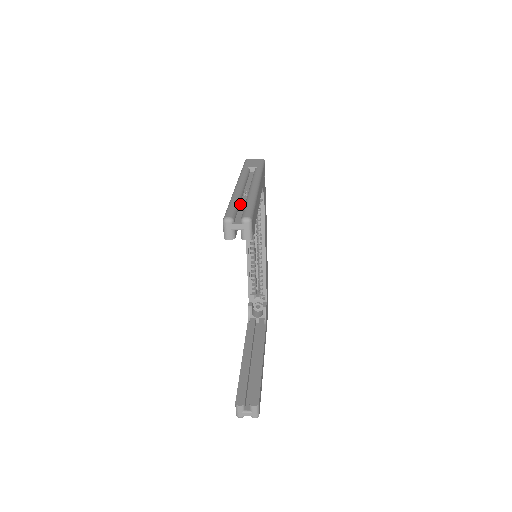
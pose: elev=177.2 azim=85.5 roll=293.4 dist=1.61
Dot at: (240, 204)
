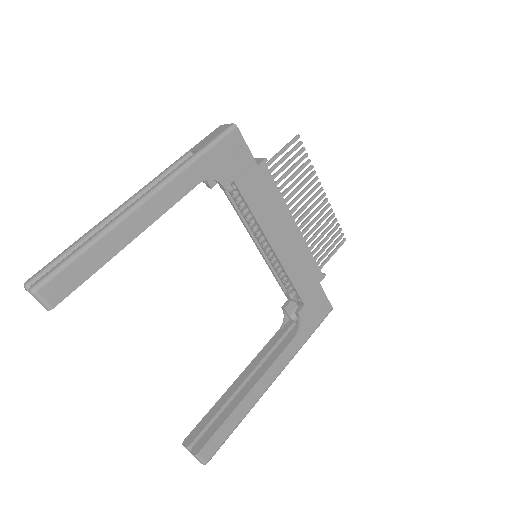
Dot at: occluded
